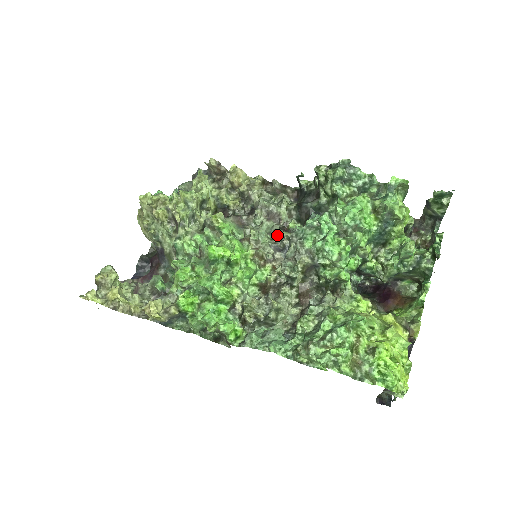
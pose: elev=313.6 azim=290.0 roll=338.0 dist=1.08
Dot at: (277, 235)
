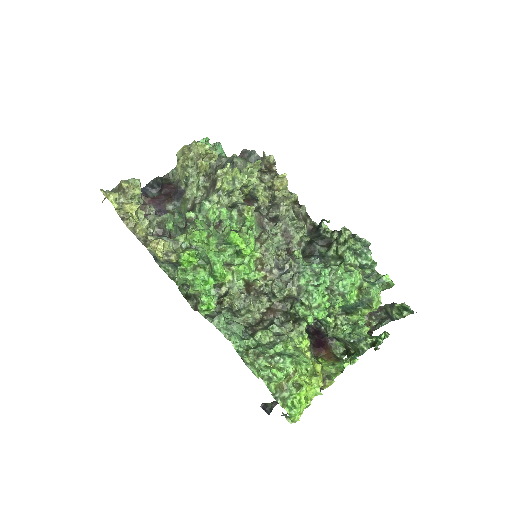
Dot at: (283, 255)
